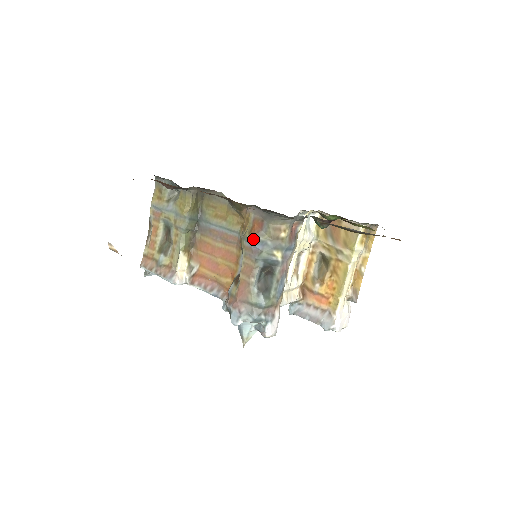
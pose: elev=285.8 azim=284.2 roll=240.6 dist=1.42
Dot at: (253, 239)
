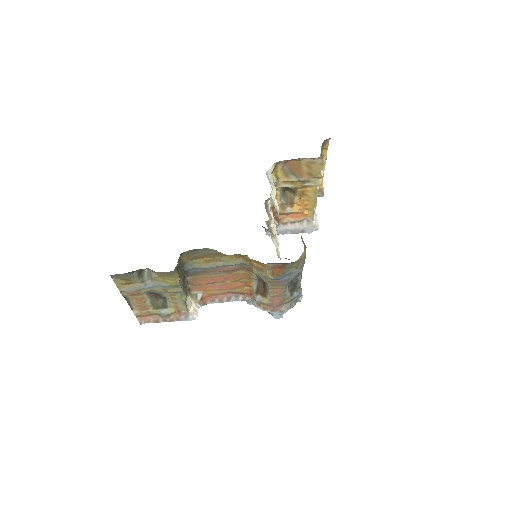
Dot at: (279, 278)
